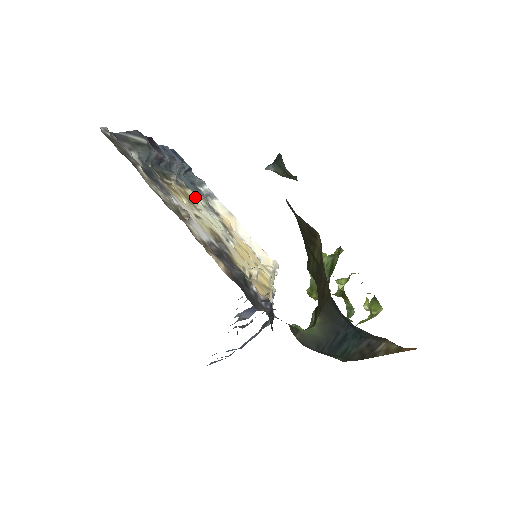
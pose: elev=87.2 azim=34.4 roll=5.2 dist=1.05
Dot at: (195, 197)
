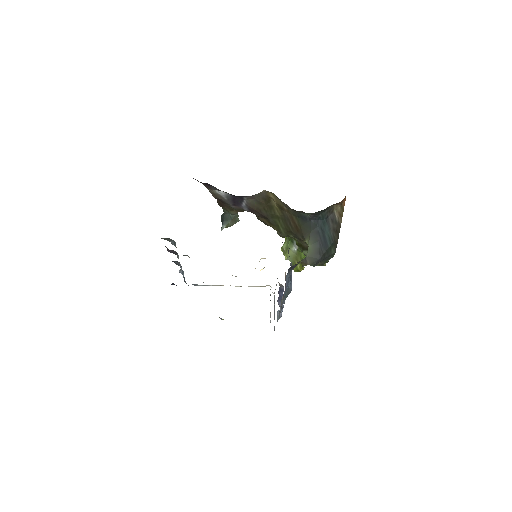
Dot at: occluded
